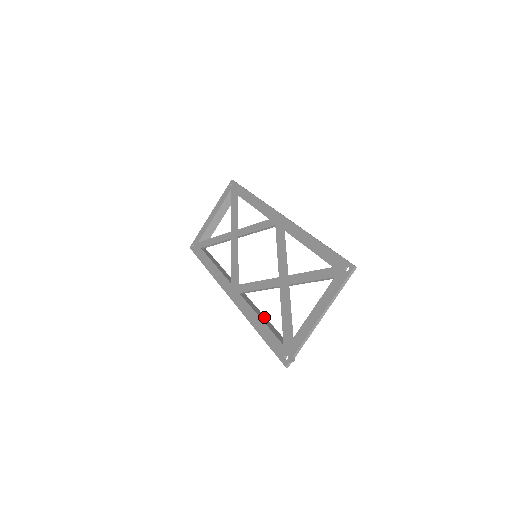
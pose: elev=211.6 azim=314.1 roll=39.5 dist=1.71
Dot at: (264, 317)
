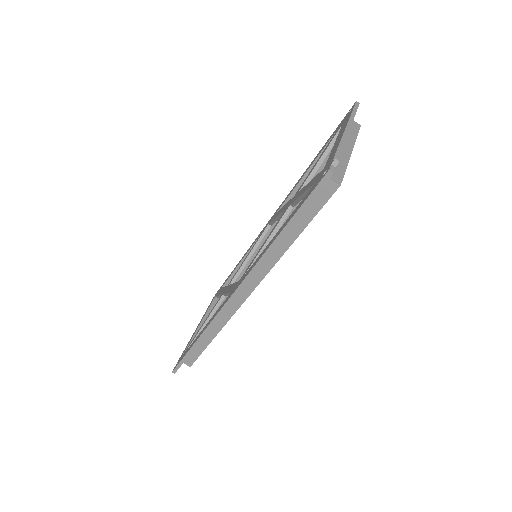
Dot at: (285, 245)
